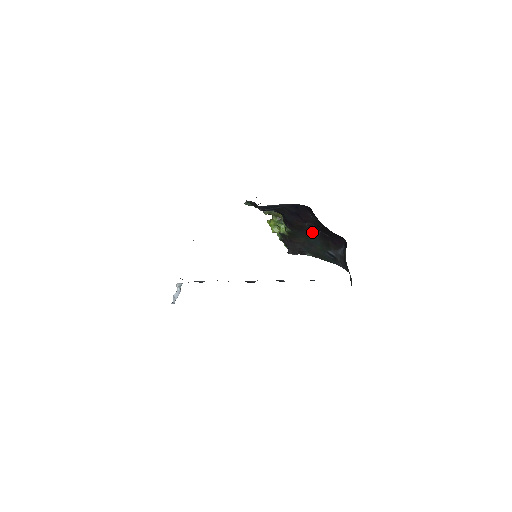
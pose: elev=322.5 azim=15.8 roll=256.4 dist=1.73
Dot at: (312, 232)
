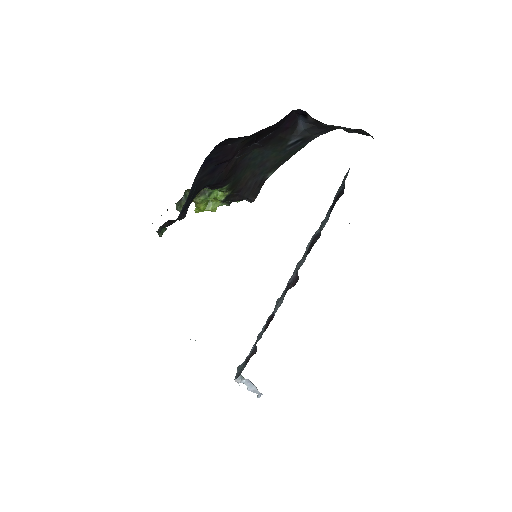
Dot at: (248, 155)
